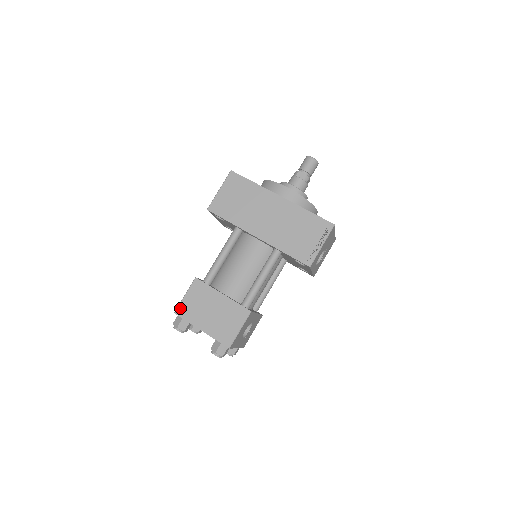
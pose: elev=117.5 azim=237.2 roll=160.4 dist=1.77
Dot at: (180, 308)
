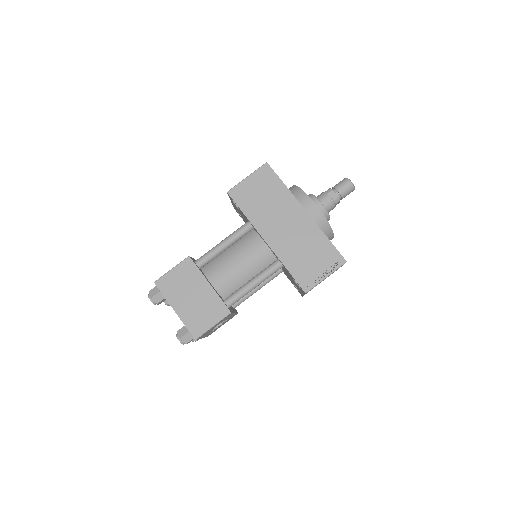
Dot at: (162, 280)
